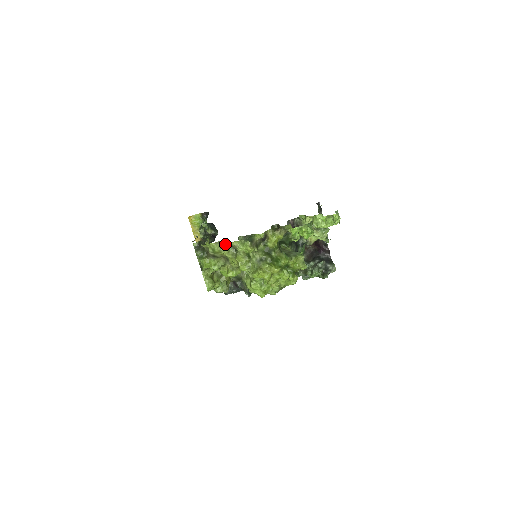
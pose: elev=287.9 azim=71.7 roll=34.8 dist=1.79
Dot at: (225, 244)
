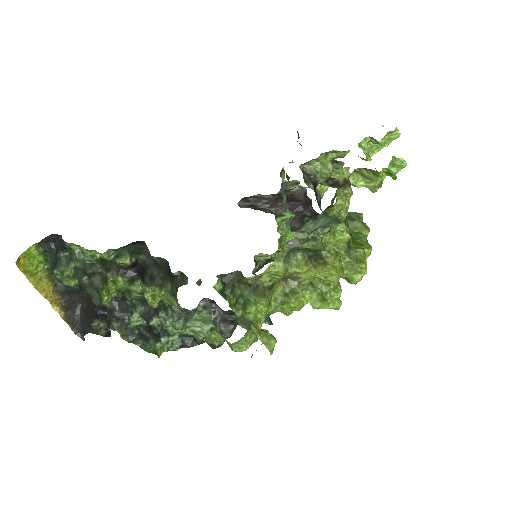
Dot at: (289, 252)
